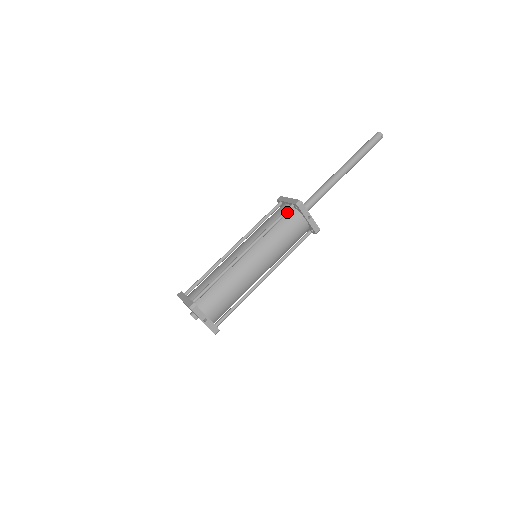
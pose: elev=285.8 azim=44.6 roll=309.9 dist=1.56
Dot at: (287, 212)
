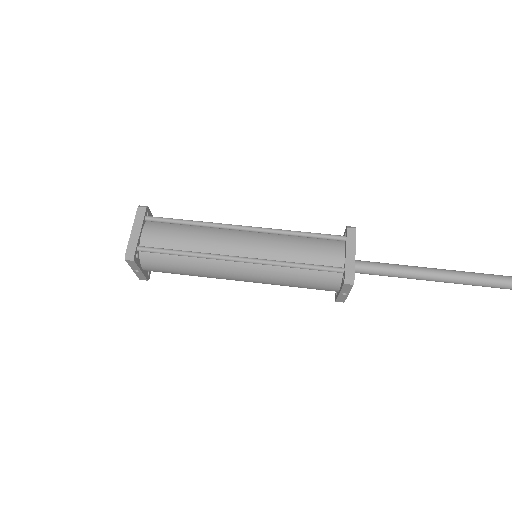
Dot at: (329, 271)
